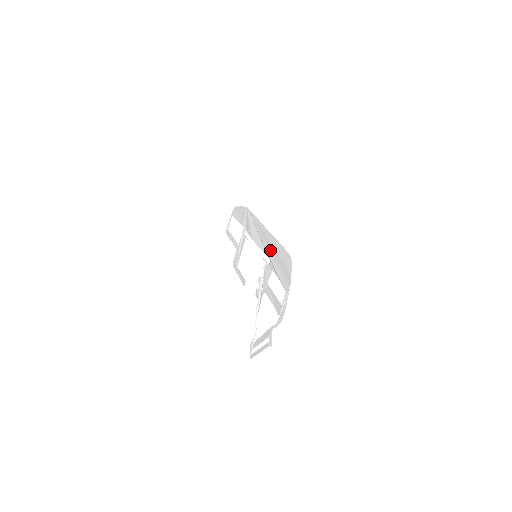
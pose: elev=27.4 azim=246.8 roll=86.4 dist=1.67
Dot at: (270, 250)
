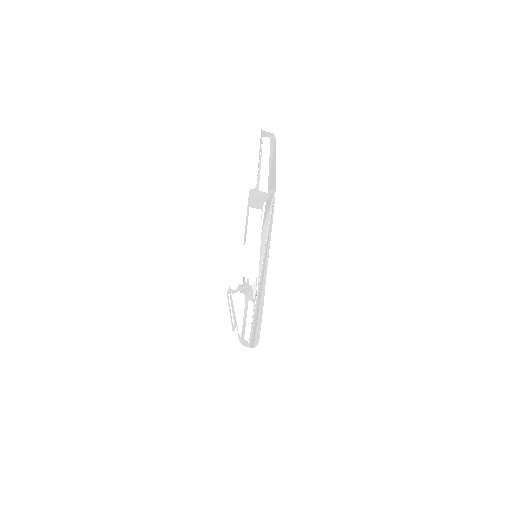
Dot at: (259, 291)
